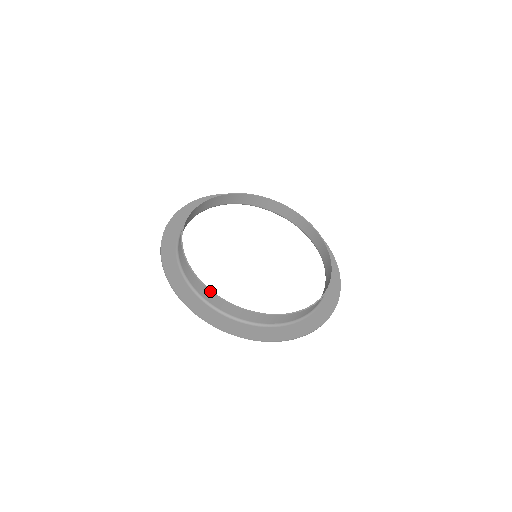
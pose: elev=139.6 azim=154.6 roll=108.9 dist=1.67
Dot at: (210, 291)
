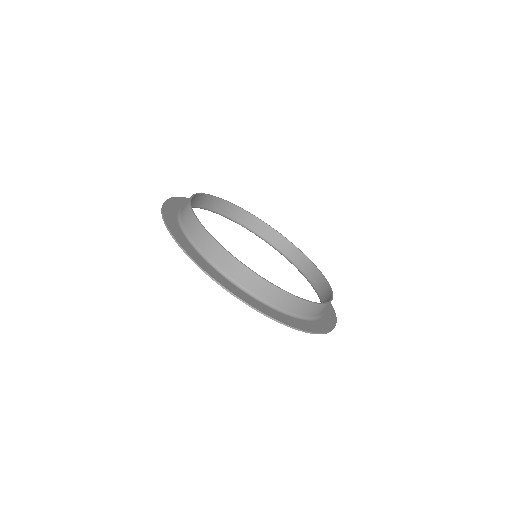
Dot at: (285, 291)
